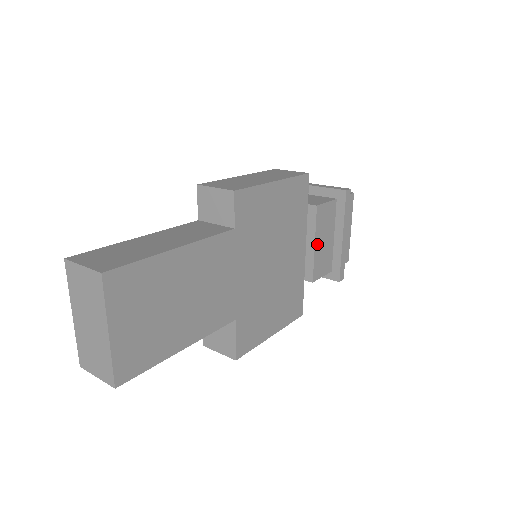
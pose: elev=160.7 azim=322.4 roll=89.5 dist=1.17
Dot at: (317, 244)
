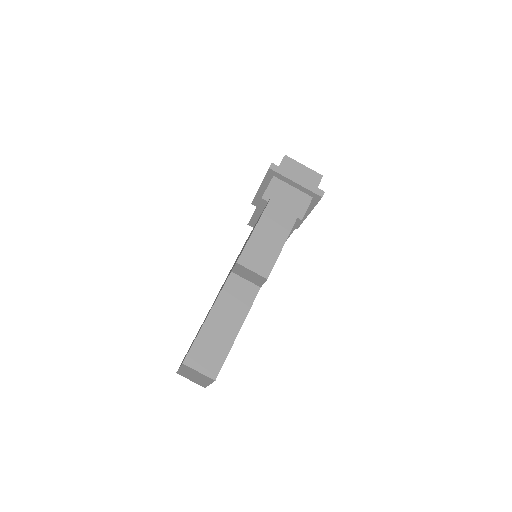
Dot at: occluded
